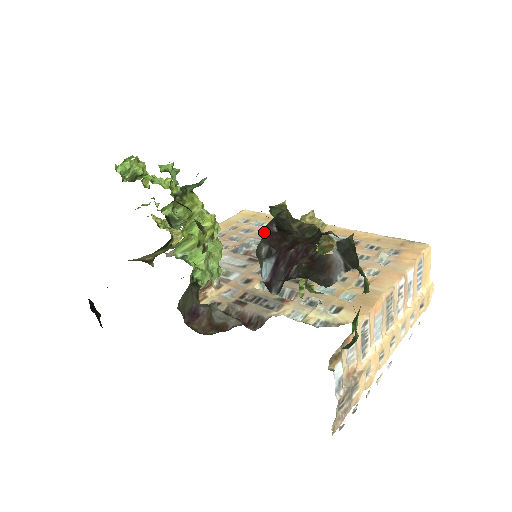
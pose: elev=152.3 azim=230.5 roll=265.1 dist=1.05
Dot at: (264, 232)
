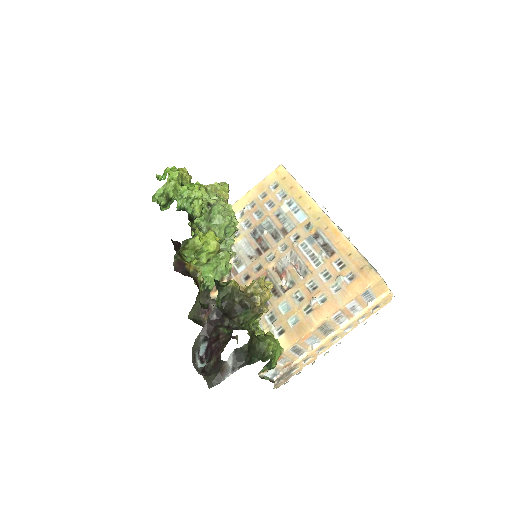
Dot at: (280, 211)
